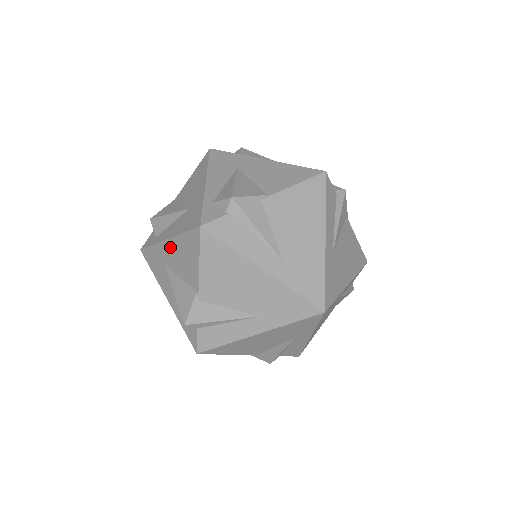
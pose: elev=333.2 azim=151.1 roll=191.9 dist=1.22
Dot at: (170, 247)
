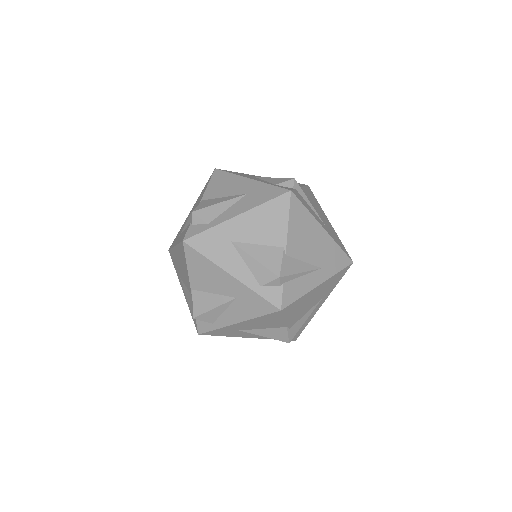
Dot at: (243, 325)
